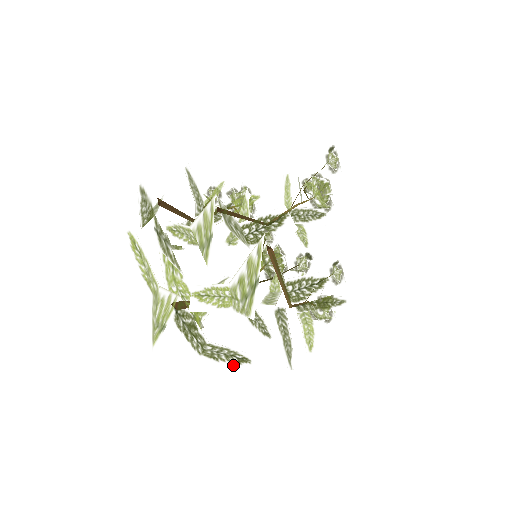
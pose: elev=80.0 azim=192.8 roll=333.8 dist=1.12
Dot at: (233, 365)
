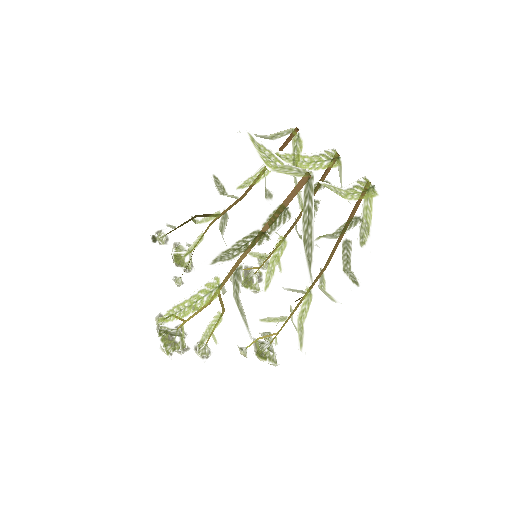
Dot at: (308, 271)
